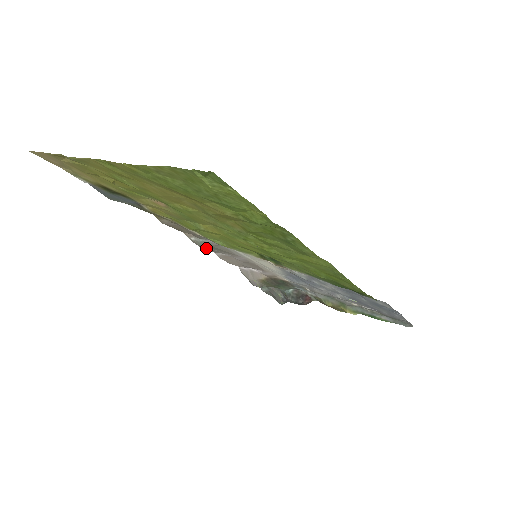
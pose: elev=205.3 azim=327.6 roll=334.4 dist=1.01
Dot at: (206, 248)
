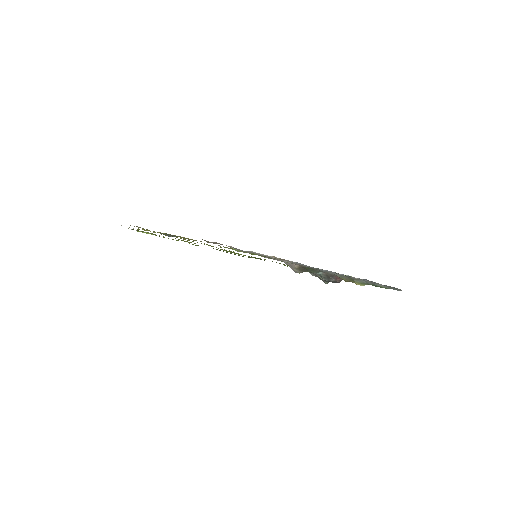
Dot at: occluded
